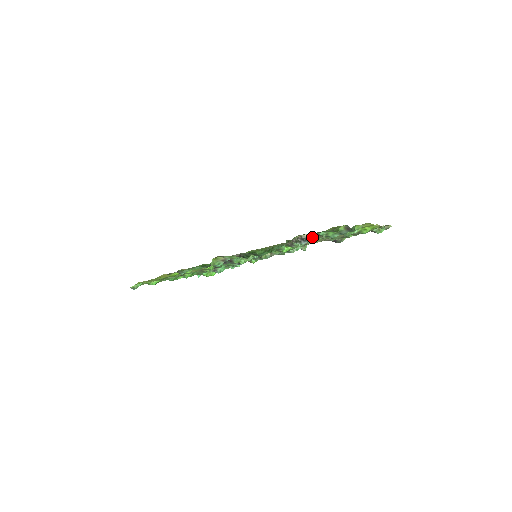
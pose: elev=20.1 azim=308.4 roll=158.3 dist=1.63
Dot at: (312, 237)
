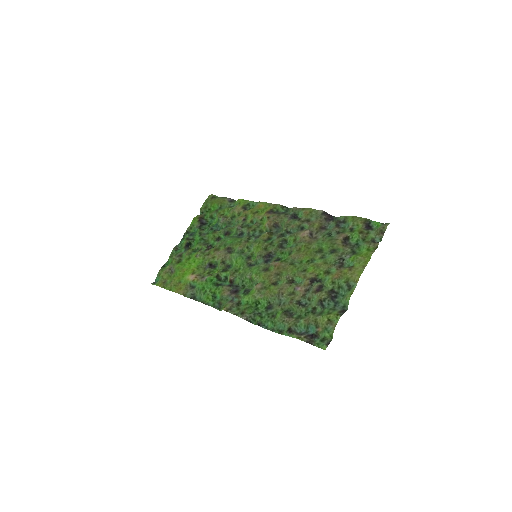
Dot at: (309, 333)
